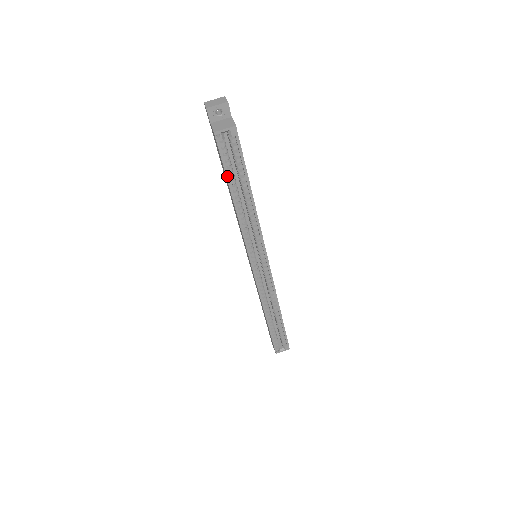
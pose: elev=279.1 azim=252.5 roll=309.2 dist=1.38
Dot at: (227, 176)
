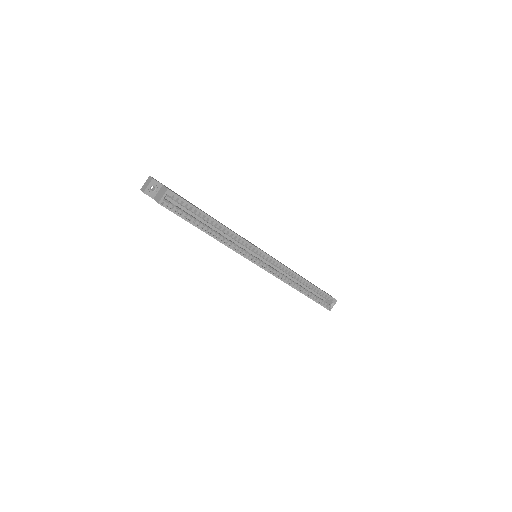
Dot at: (189, 222)
